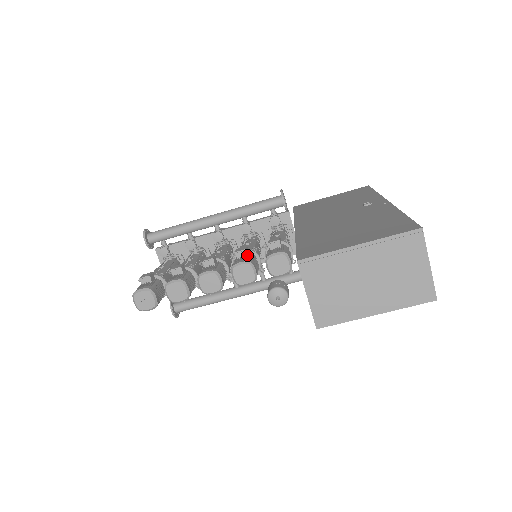
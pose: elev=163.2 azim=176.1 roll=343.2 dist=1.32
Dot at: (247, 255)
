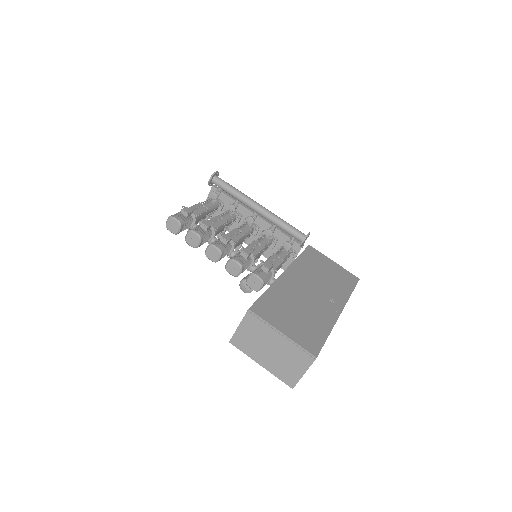
Dot at: (246, 258)
